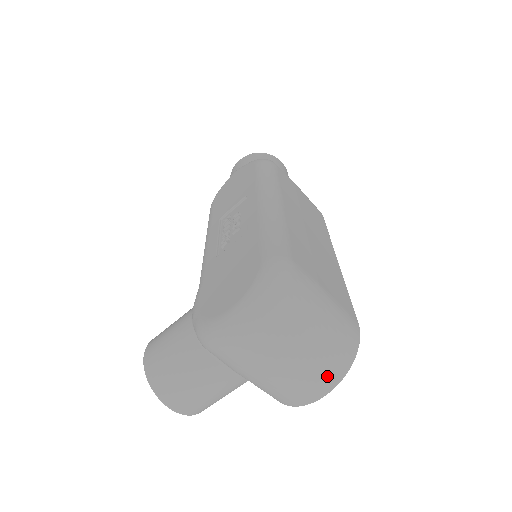
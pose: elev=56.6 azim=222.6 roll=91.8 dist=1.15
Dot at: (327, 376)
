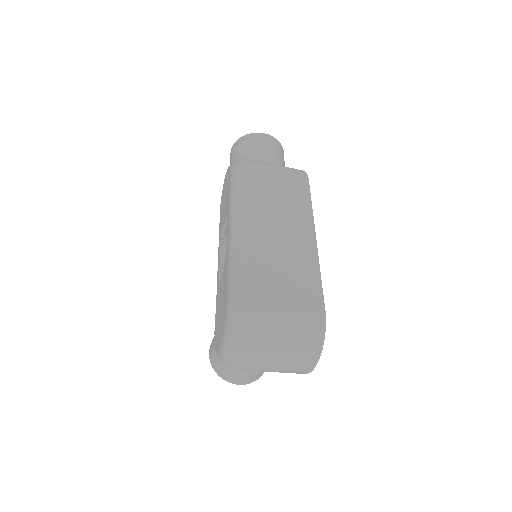
Dot at: (306, 361)
